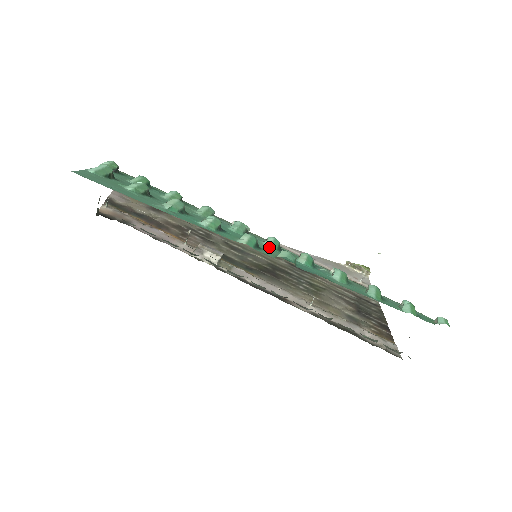
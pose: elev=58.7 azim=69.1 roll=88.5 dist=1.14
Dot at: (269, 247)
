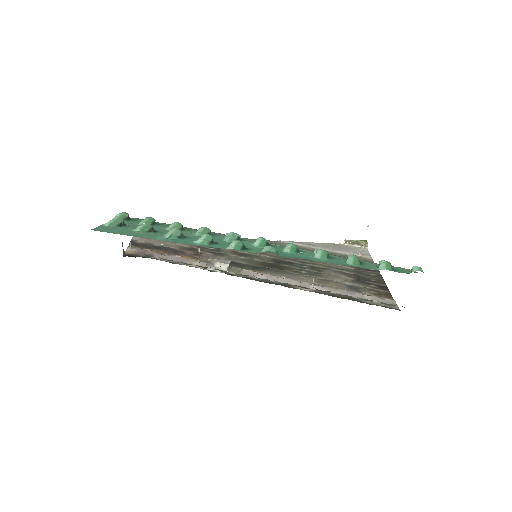
Dot at: (257, 246)
